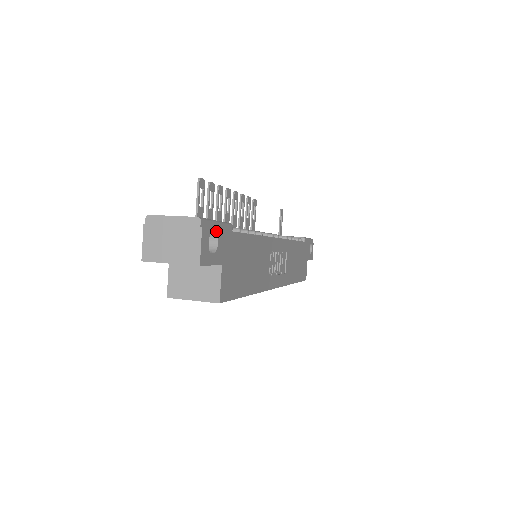
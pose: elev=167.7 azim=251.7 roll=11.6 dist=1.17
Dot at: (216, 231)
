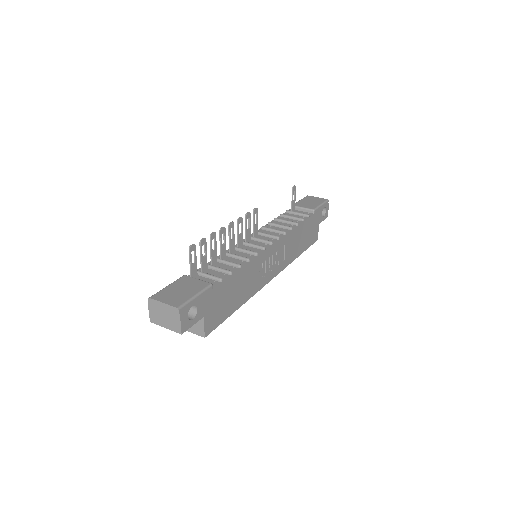
Dot at: (194, 304)
